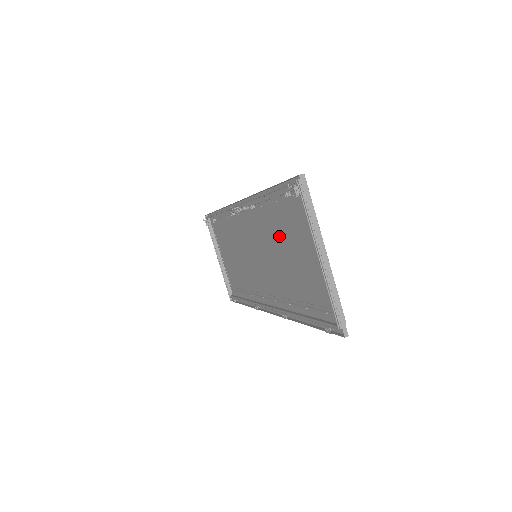
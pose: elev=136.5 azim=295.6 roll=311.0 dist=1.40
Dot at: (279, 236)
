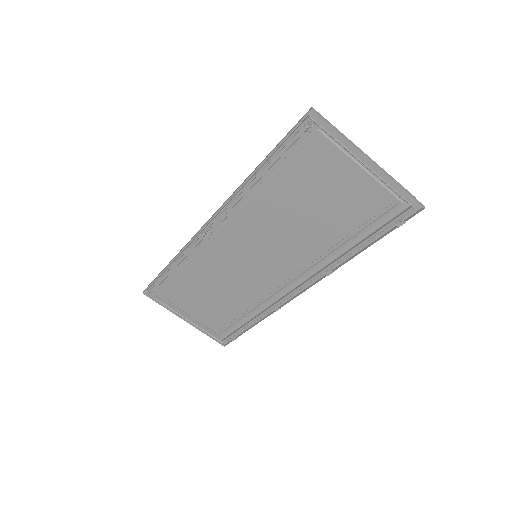
Dot at: (291, 201)
